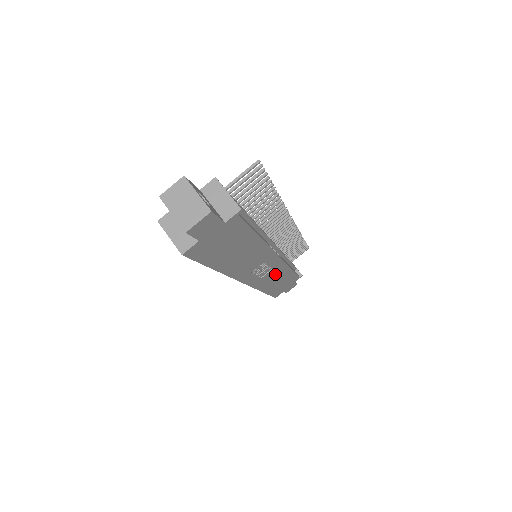
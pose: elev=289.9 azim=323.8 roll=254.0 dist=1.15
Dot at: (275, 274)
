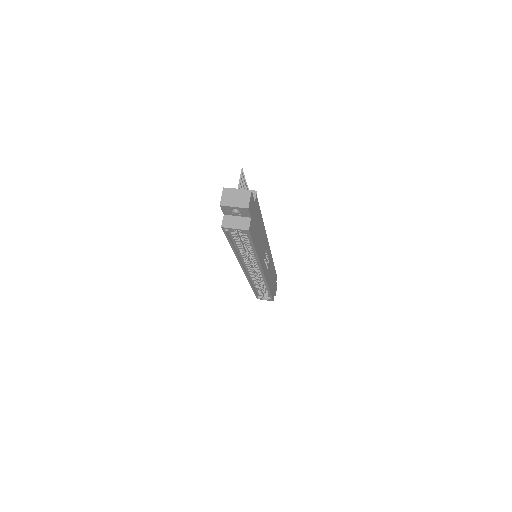
Dot at: (270, 267)
